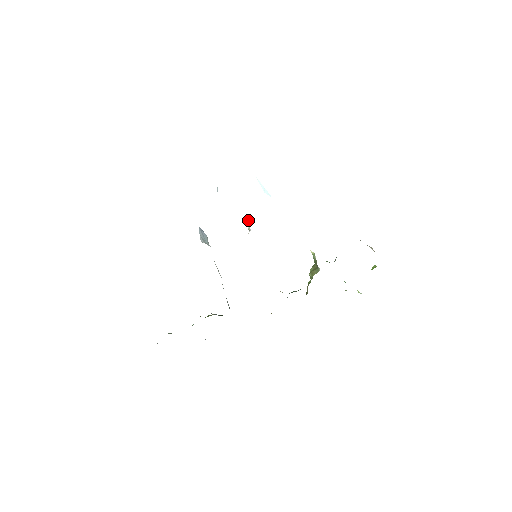
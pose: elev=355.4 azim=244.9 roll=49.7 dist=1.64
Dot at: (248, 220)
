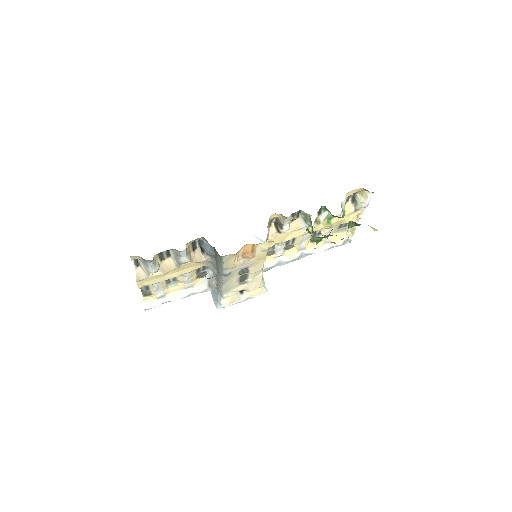
Dot at: occluded
